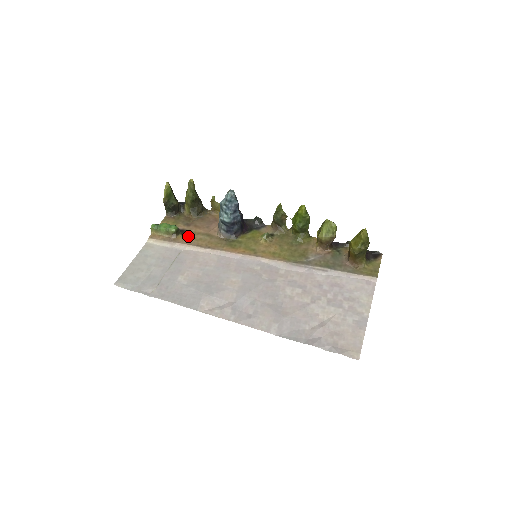
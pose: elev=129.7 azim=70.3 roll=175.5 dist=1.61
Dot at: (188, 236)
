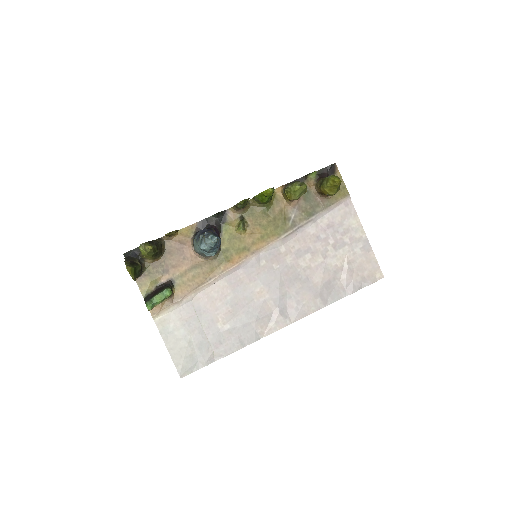
Dot at: (181, 283)
